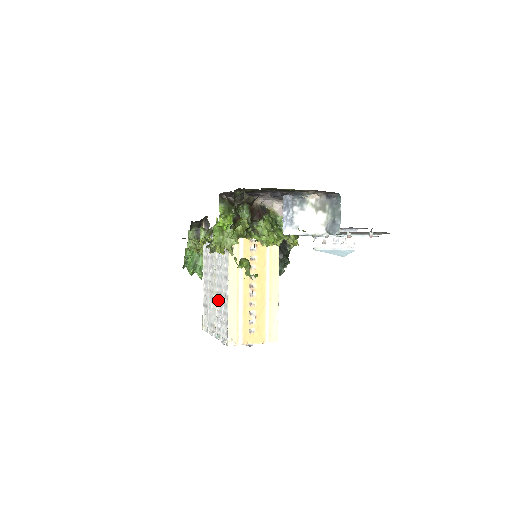
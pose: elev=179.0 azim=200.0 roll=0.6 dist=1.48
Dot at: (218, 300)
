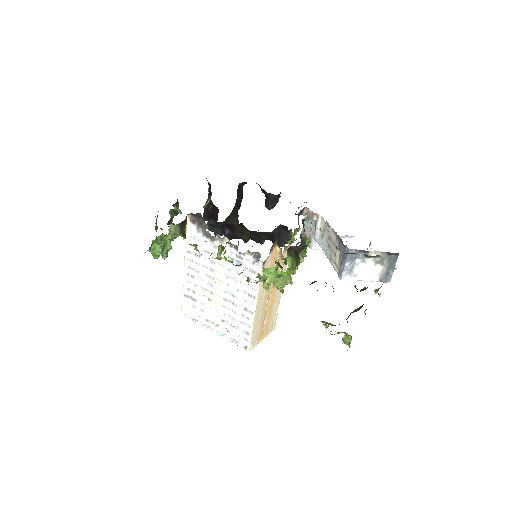
Dot at: (227, 306)
